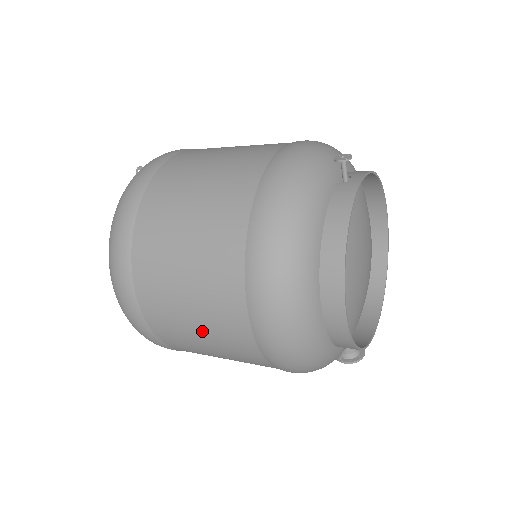
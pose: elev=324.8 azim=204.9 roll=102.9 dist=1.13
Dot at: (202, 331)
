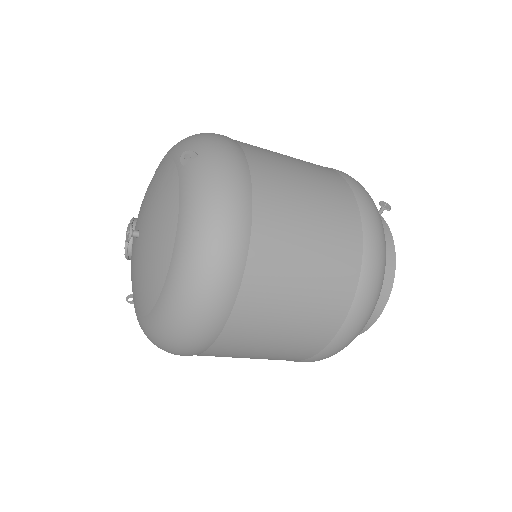
Dot at: (277, 346)
